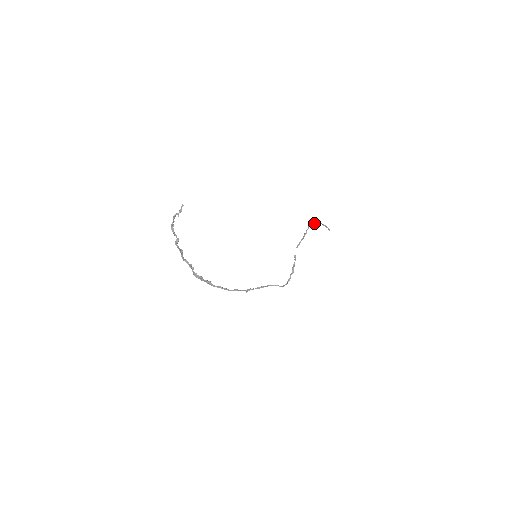
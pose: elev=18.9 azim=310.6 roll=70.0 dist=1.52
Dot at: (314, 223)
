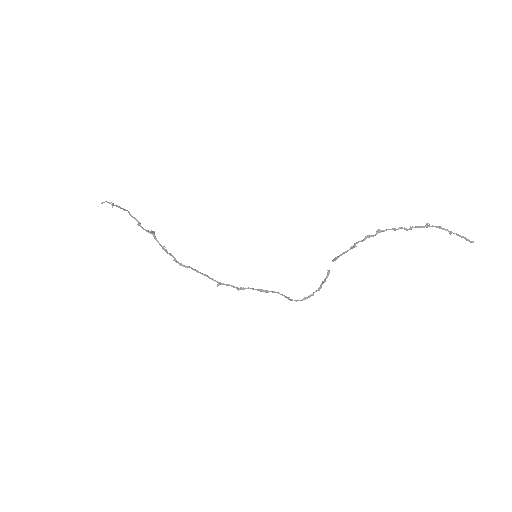
Dot at: (406, 229)
